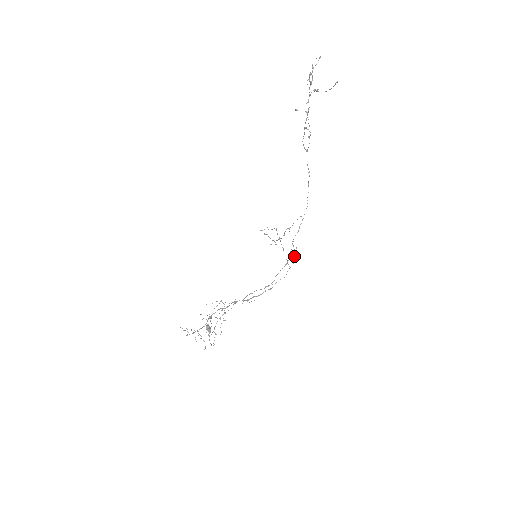
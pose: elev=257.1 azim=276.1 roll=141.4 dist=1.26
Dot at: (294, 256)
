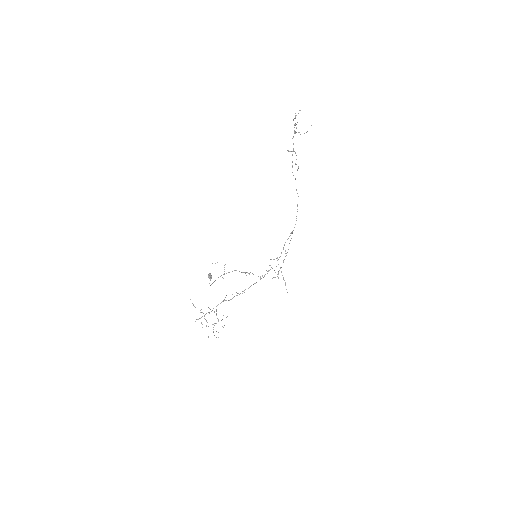
Dot at: occluded
